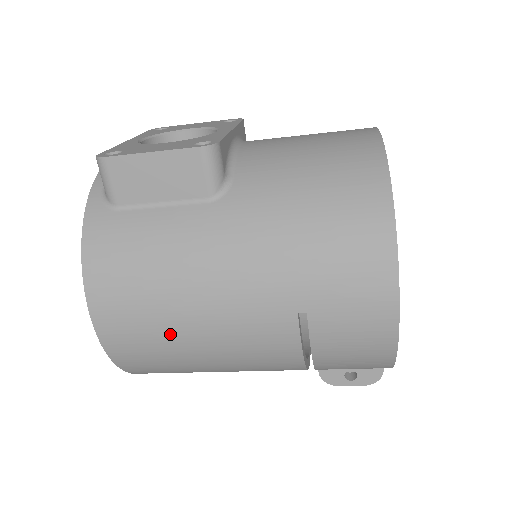
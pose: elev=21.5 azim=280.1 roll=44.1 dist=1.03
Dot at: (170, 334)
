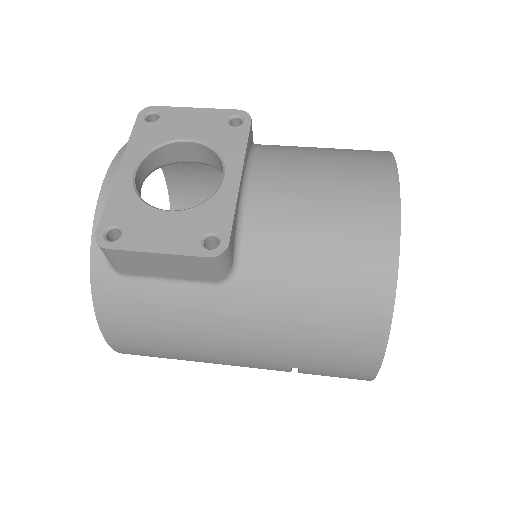
Dot at: (181, 359)
